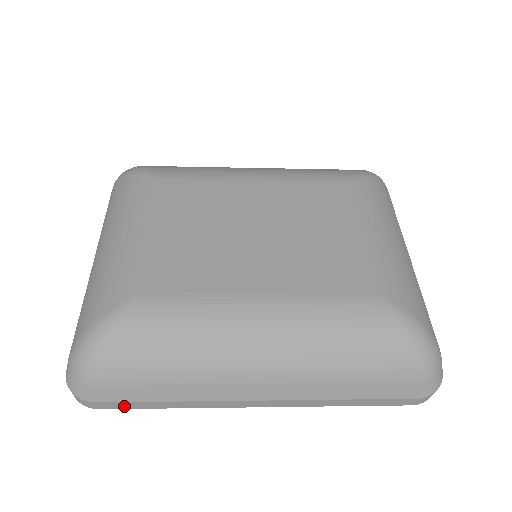
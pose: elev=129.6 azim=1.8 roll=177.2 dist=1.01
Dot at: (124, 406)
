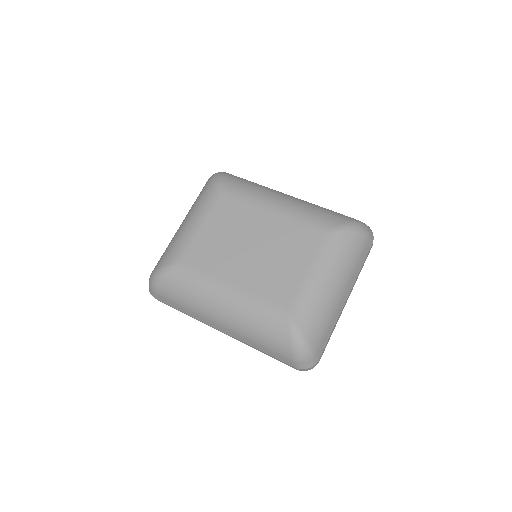
Dot at: (168, 305)
